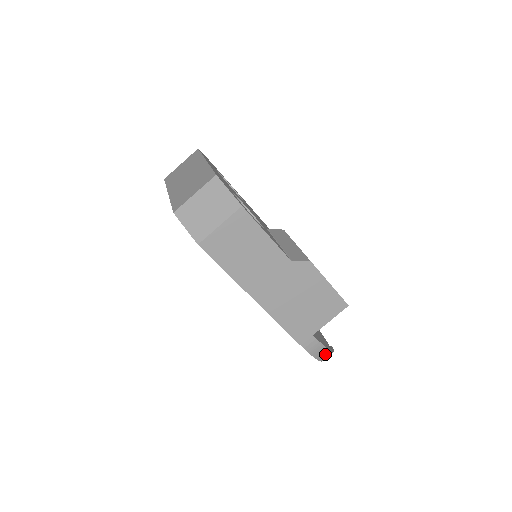
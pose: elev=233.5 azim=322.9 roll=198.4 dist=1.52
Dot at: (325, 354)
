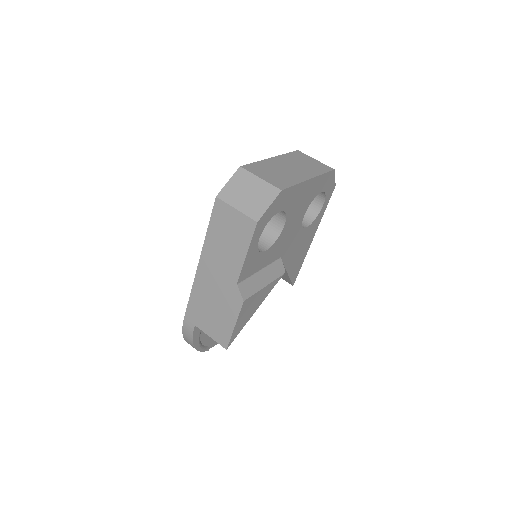
Dot at: (190, 342)
